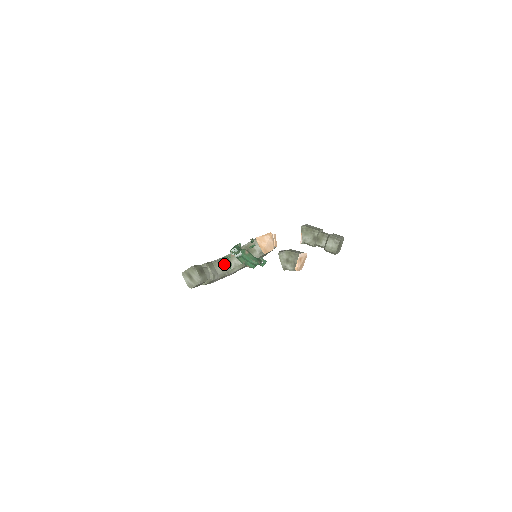
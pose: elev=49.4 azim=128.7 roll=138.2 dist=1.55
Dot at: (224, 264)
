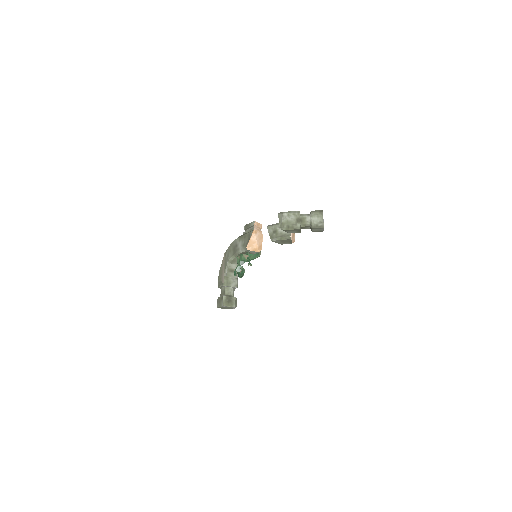
Dot at: (233, 267)
